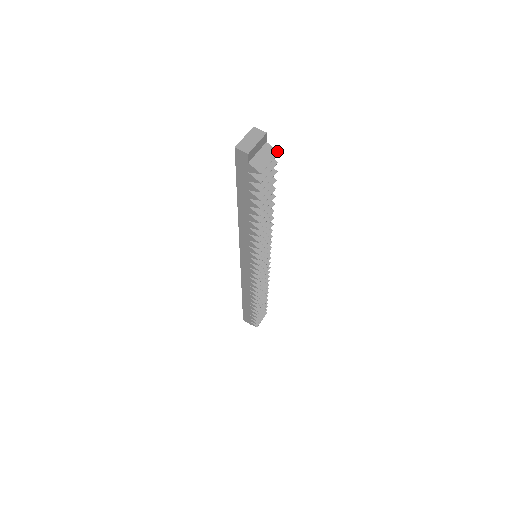
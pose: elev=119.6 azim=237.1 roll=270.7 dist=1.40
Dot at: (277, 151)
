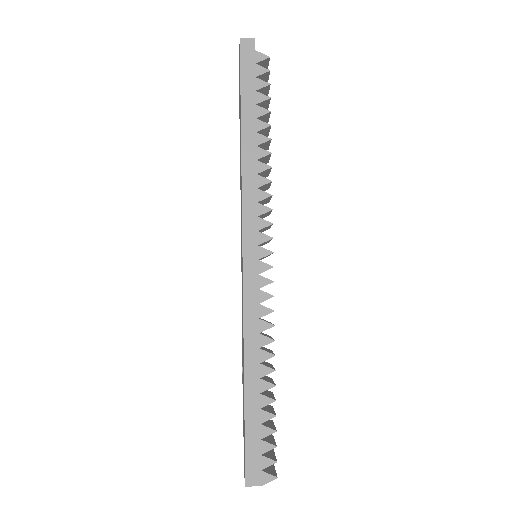
Dot at: occluded
